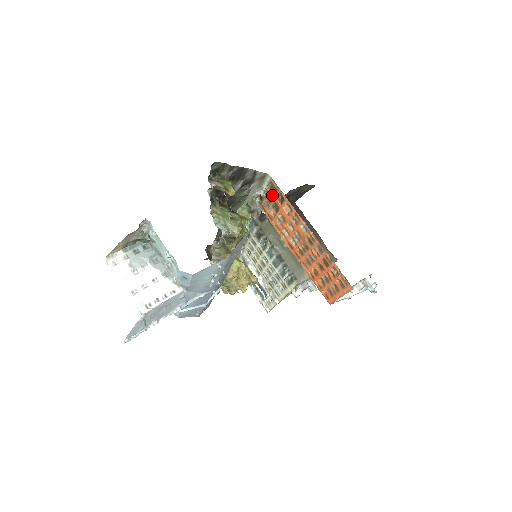
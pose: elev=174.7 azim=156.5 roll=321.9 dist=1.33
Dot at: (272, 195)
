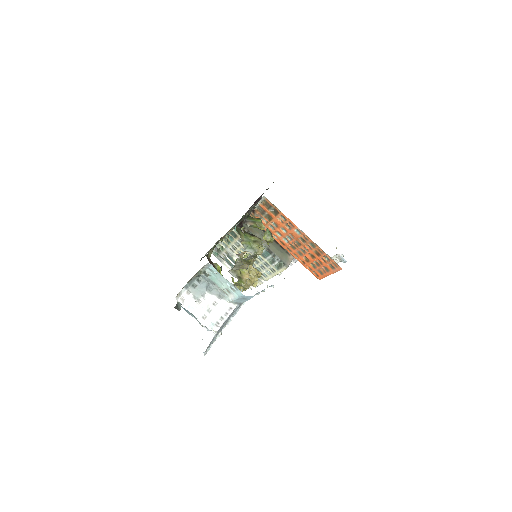
Dot at: (266, 209)
